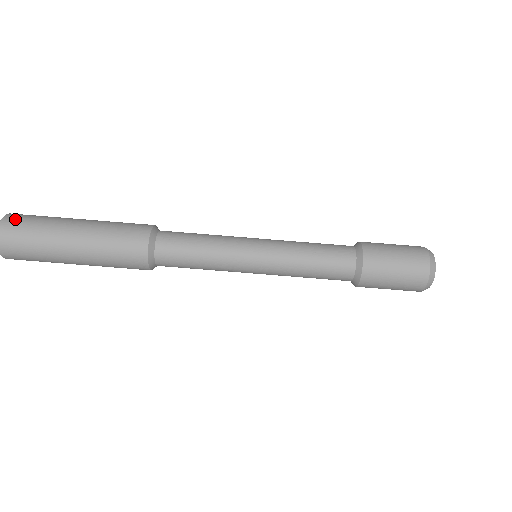
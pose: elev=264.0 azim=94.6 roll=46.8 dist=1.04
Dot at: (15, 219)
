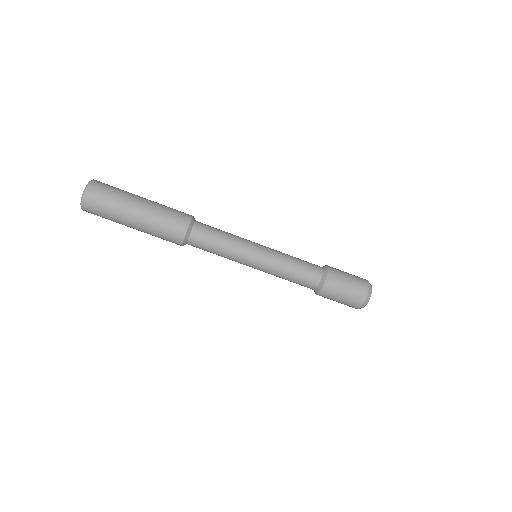
Dot at: (94, 194)
